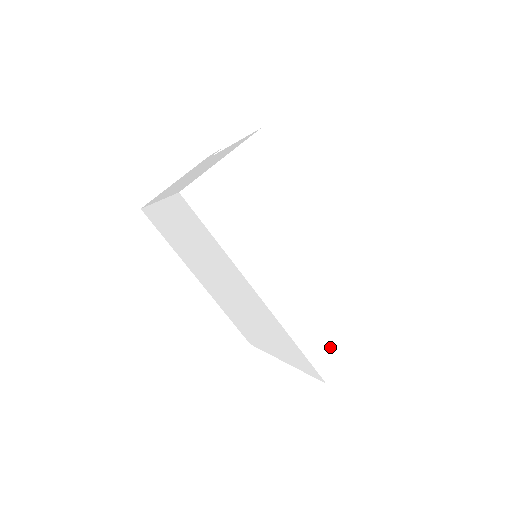
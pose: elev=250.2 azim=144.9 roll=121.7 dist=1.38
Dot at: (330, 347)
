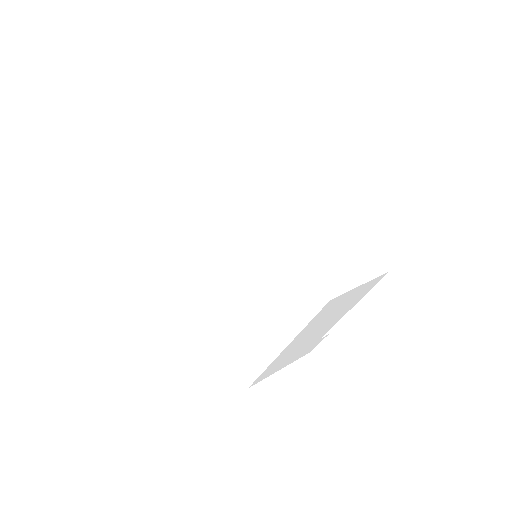
Dot at: (330, 271)
